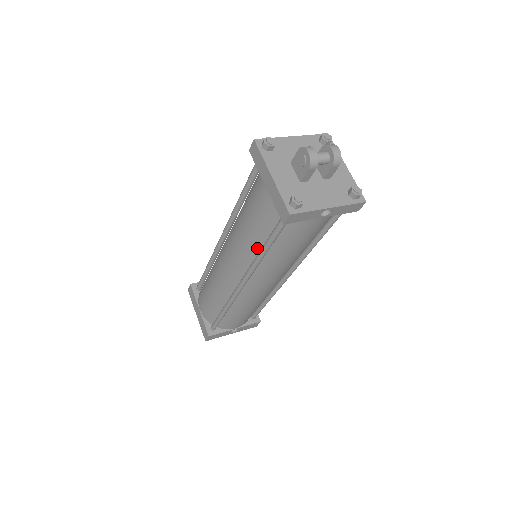
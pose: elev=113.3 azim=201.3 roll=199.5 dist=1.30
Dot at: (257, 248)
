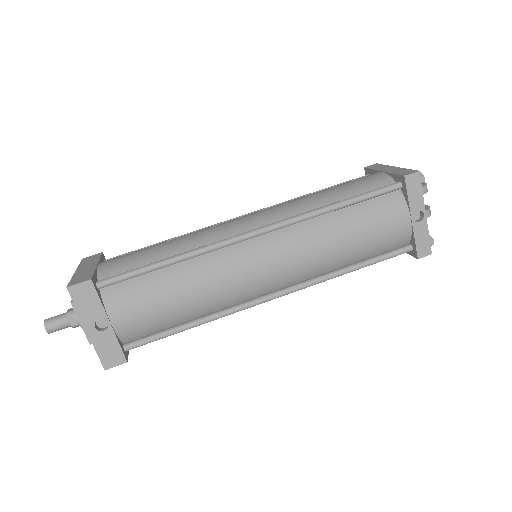
Dot at: occluded
